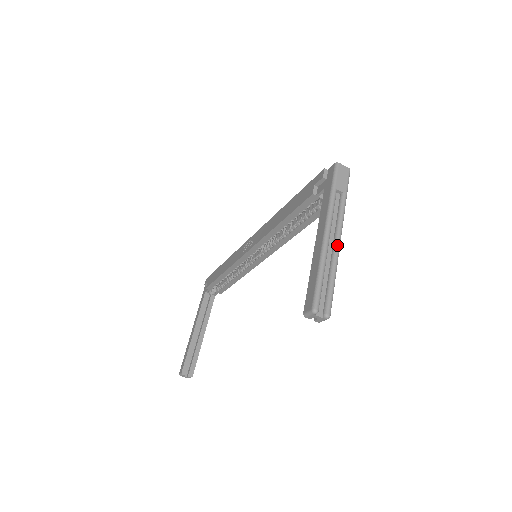
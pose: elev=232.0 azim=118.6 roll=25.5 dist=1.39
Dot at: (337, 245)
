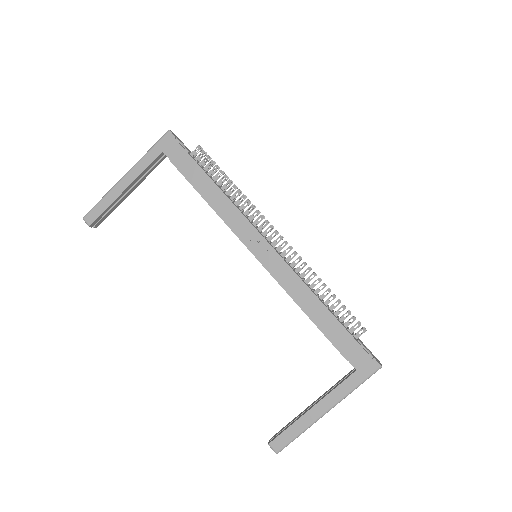
Dot at: occluded
